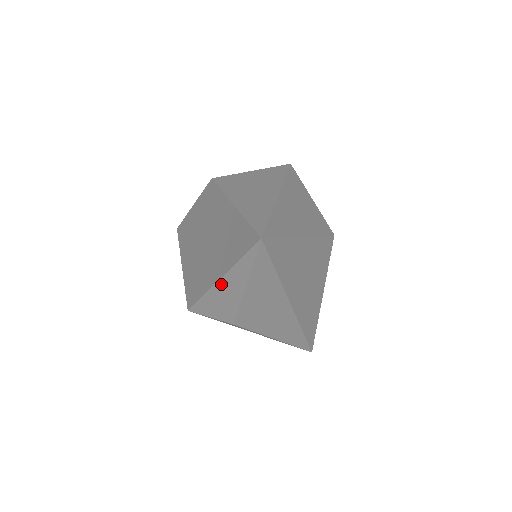
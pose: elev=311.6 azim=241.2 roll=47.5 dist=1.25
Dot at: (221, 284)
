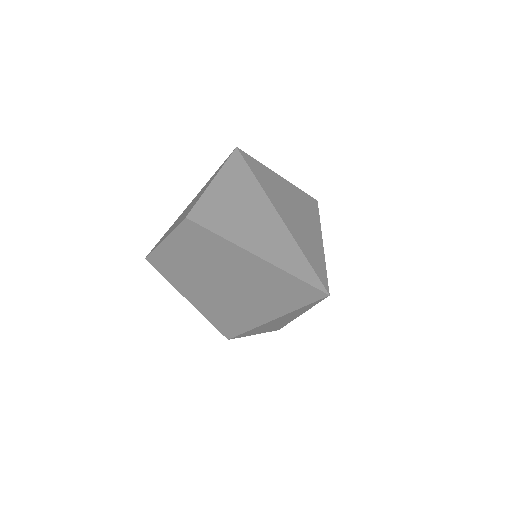
Dot at: (273, 322)
